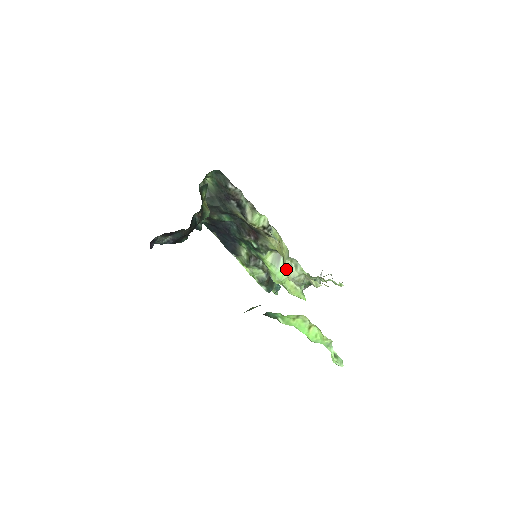
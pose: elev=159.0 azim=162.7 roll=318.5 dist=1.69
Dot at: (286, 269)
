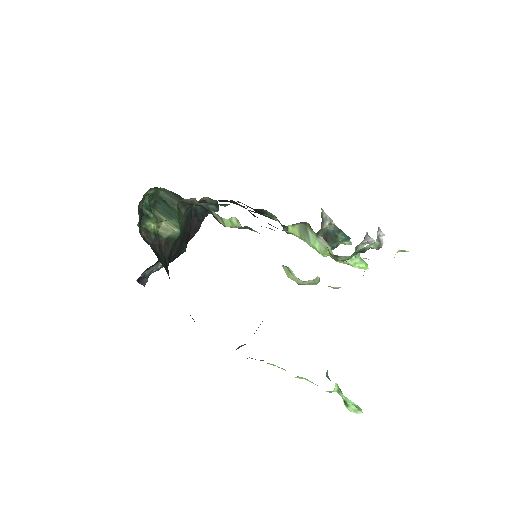
Dot at: occluded
